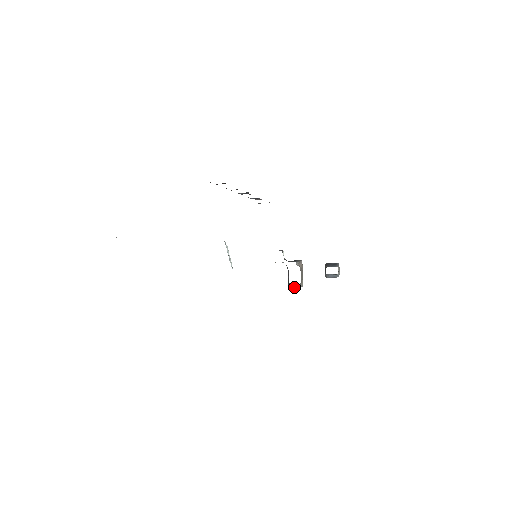
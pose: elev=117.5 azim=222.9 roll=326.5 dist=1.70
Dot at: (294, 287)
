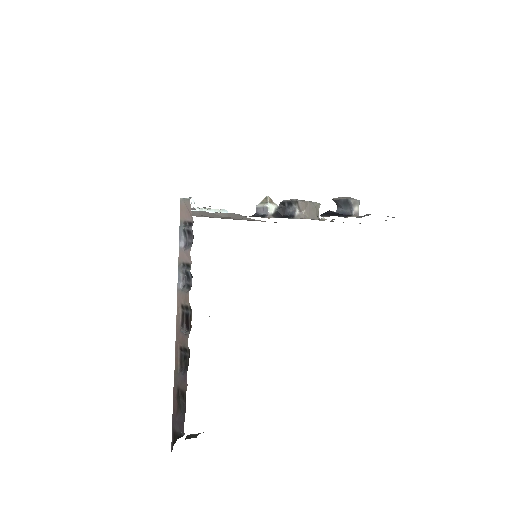
Dot at: occluded
